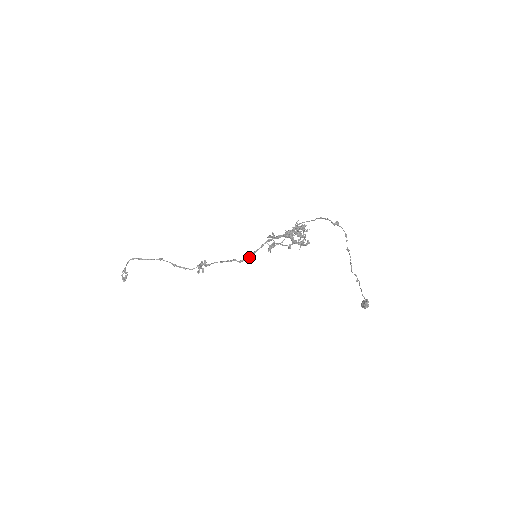
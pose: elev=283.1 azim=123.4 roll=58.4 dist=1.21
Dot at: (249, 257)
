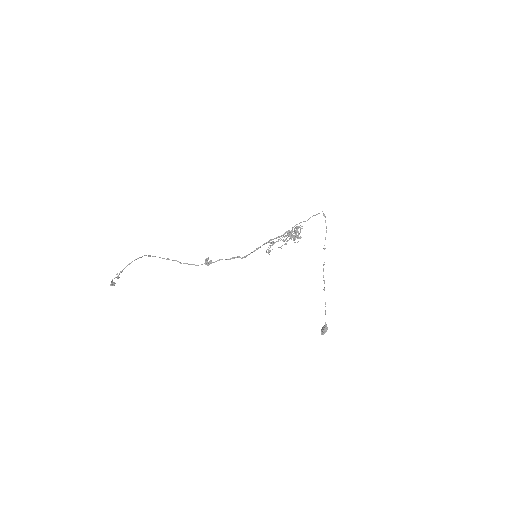
Dot at: (253, 251)
